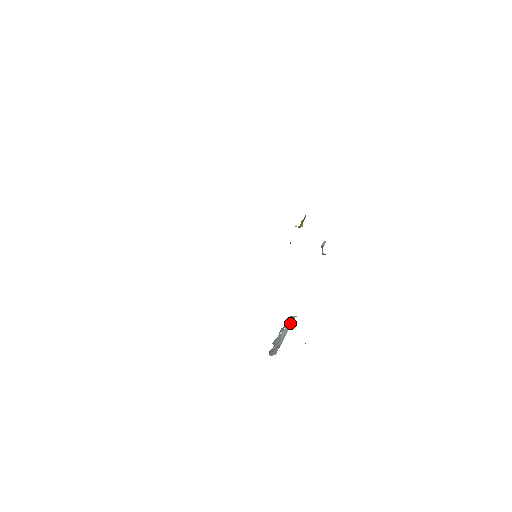
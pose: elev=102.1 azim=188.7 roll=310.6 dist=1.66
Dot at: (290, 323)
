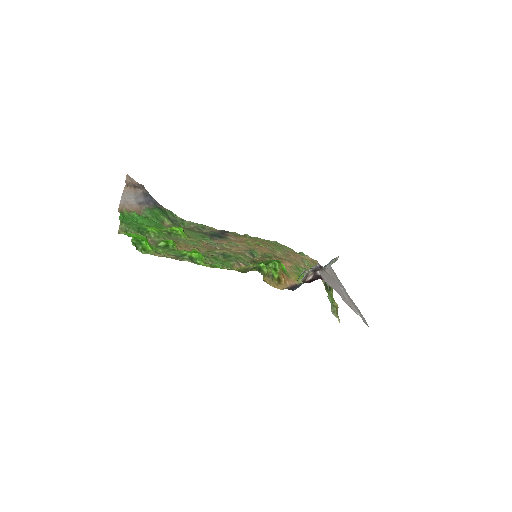
Dot at: occluded
